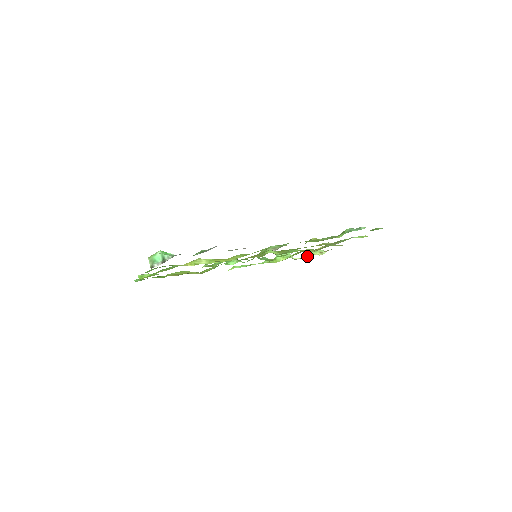
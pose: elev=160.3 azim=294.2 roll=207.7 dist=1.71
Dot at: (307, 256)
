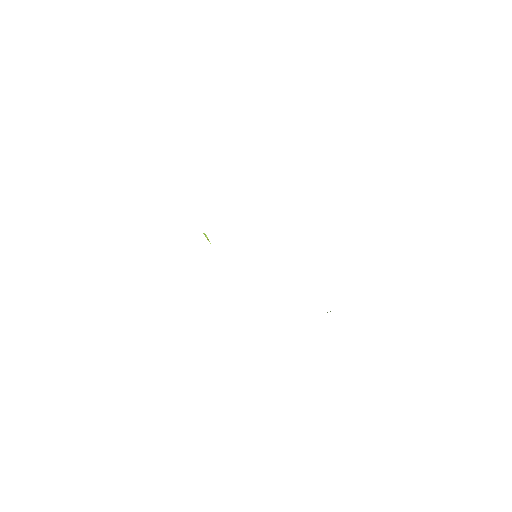
Dot at: occluded
